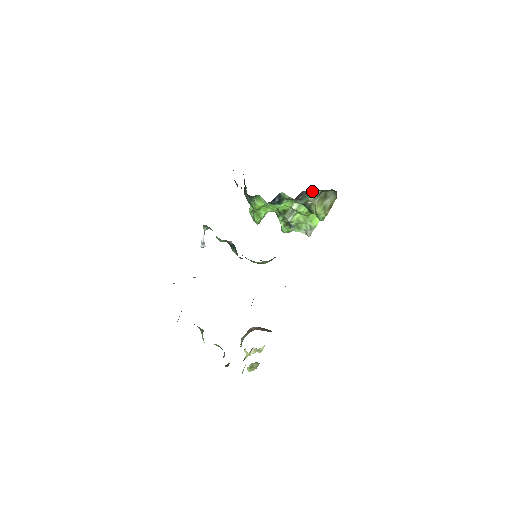
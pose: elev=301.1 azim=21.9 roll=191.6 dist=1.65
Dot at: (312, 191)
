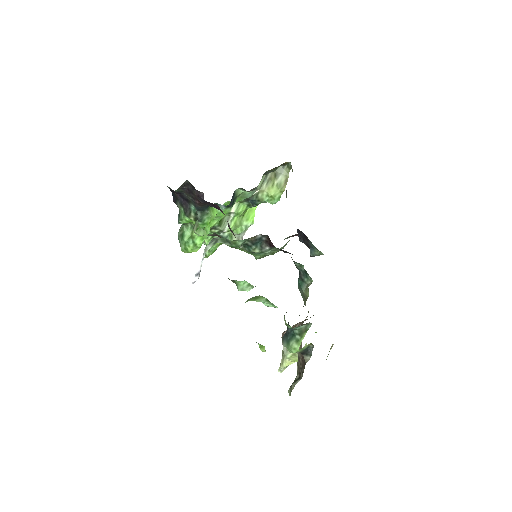
Dot at: occluded
